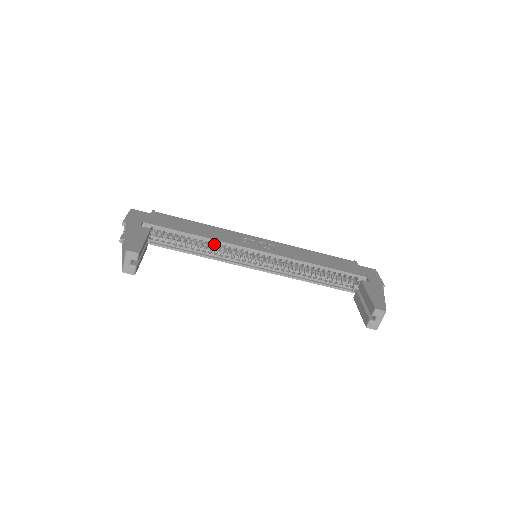
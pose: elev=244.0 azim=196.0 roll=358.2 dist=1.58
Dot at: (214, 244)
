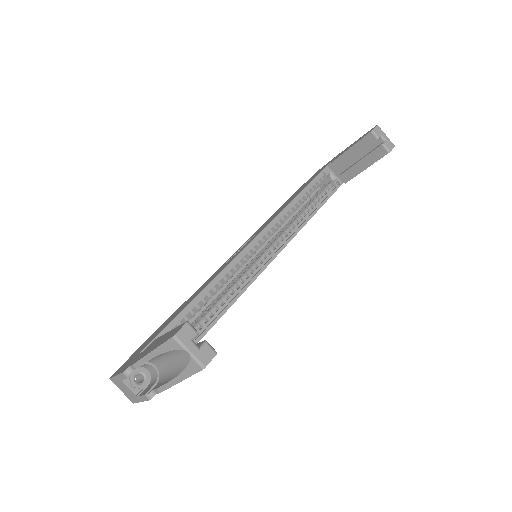
Dot at: (219, 285)
